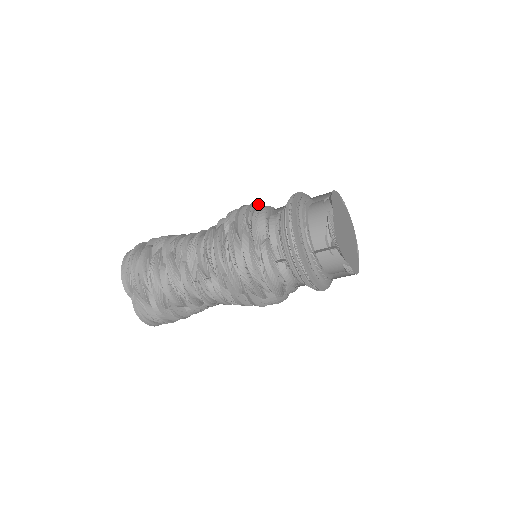
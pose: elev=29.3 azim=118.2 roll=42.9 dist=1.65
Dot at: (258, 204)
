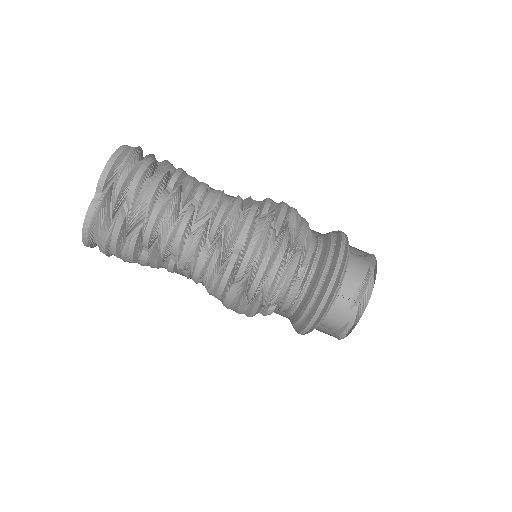
Dot at: occluded
